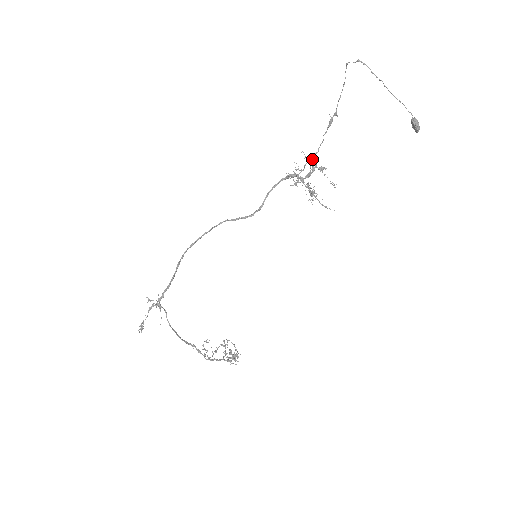
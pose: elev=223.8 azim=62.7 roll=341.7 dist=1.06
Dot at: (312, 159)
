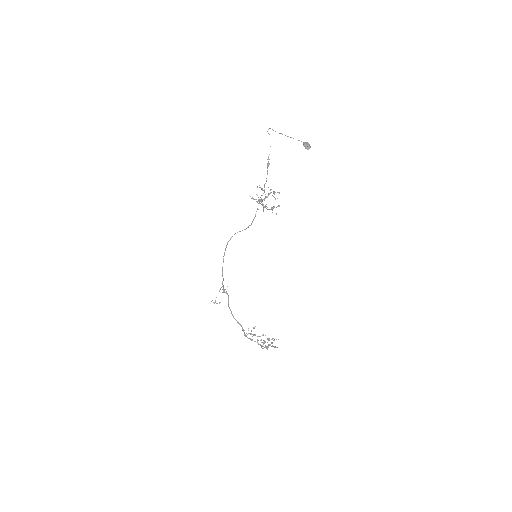
Dot at: (270, 189)
